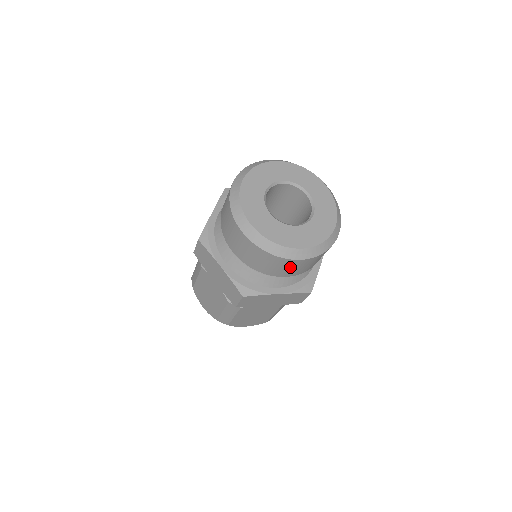
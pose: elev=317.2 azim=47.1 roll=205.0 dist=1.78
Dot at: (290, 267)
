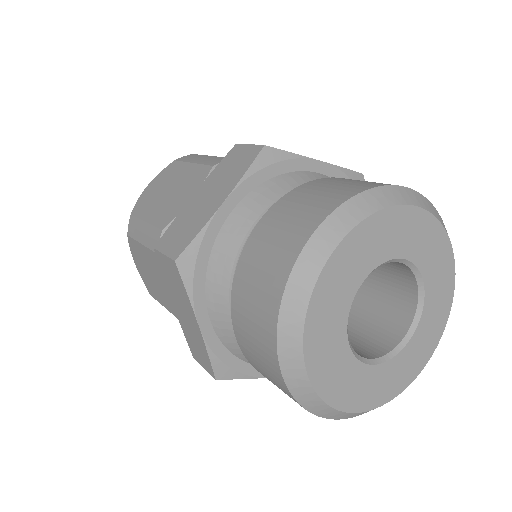
Dot at: occluded
